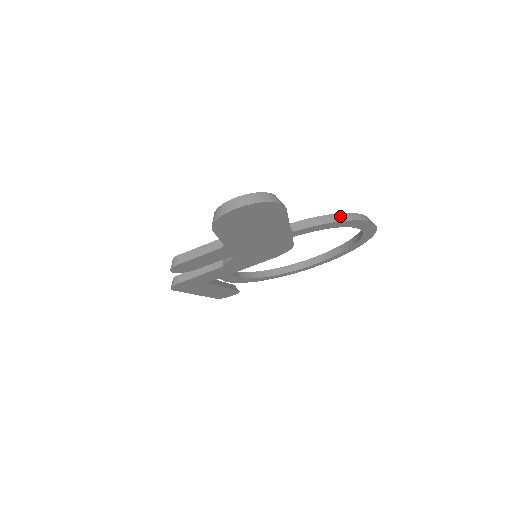
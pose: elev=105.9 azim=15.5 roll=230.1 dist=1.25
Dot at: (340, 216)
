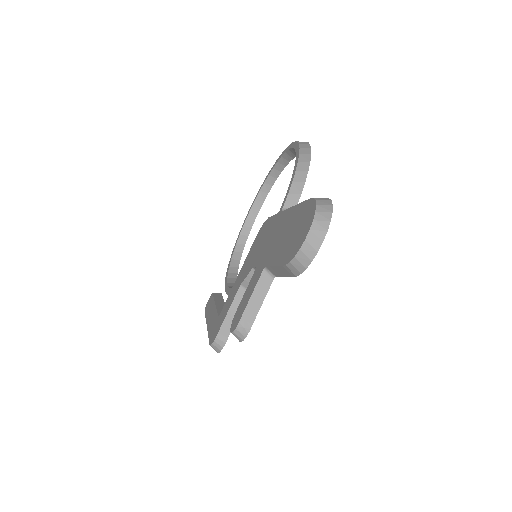
Dot at: (303, 162)
